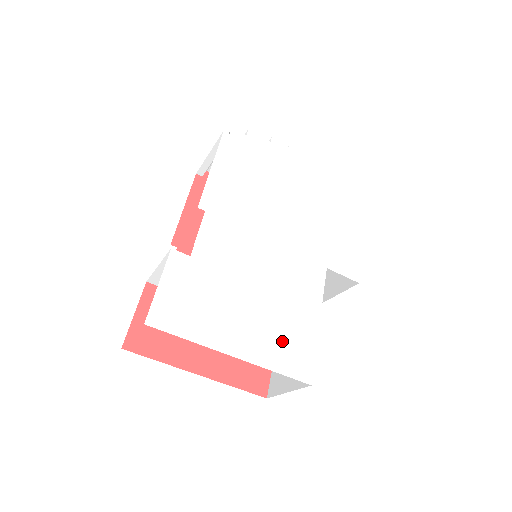
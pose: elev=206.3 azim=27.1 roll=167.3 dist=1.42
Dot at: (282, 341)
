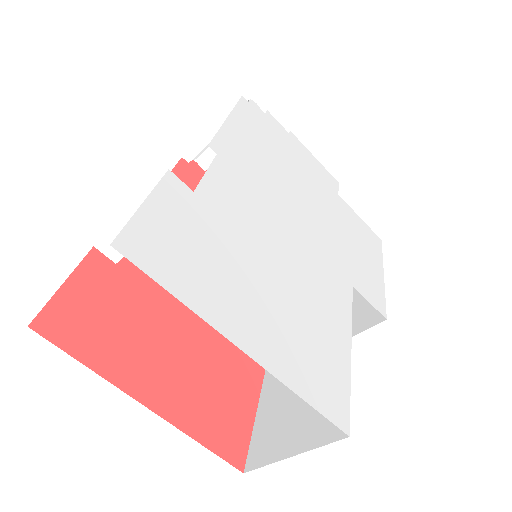
Dot at: (309, 355)
